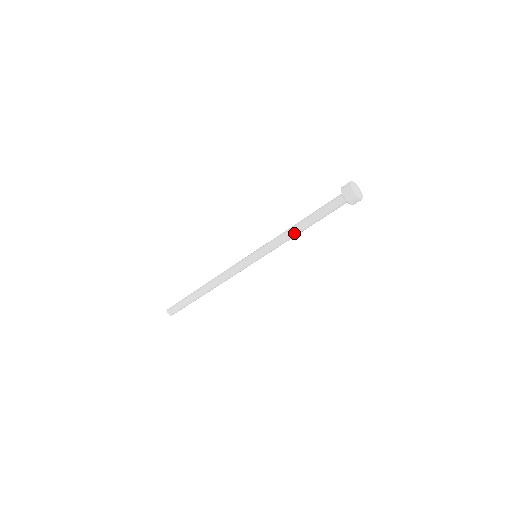
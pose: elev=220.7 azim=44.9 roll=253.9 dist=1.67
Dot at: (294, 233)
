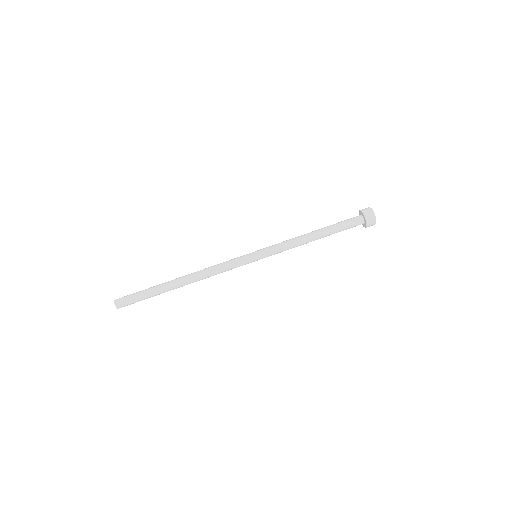
Dot at: (306, 237)
